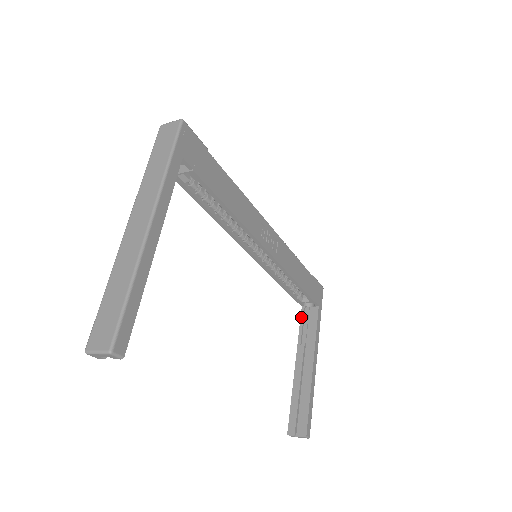
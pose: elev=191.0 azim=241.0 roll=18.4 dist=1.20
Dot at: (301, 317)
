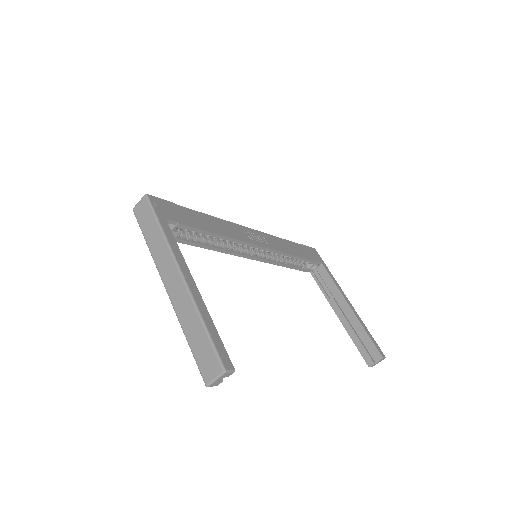
Dot at: (315, 280)
